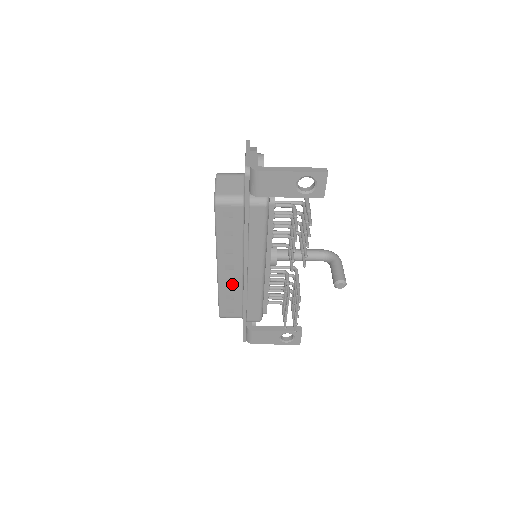
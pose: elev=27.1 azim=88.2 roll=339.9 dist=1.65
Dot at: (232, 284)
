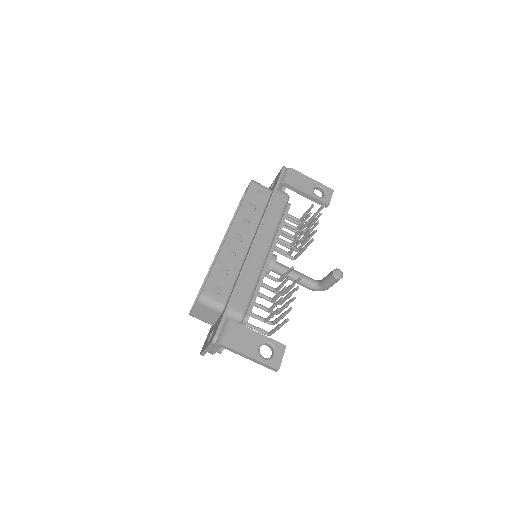
Dot at: (232, 258)
